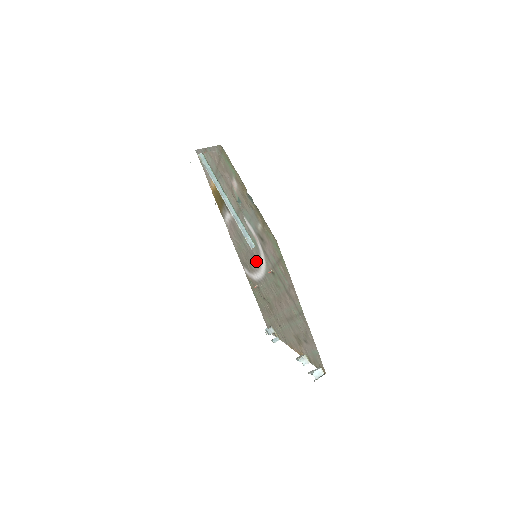
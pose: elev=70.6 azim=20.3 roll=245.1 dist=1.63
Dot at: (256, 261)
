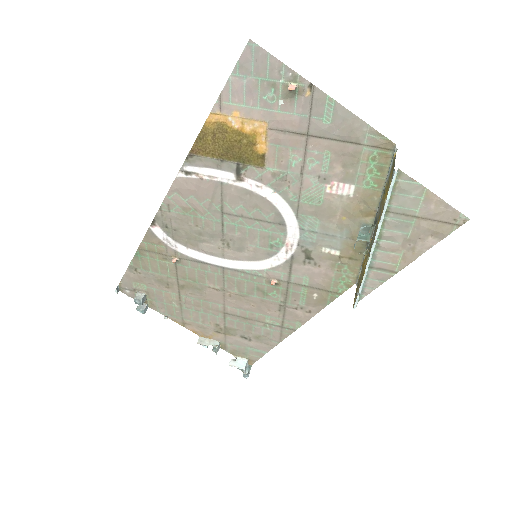
Dot at: (233, 251)
